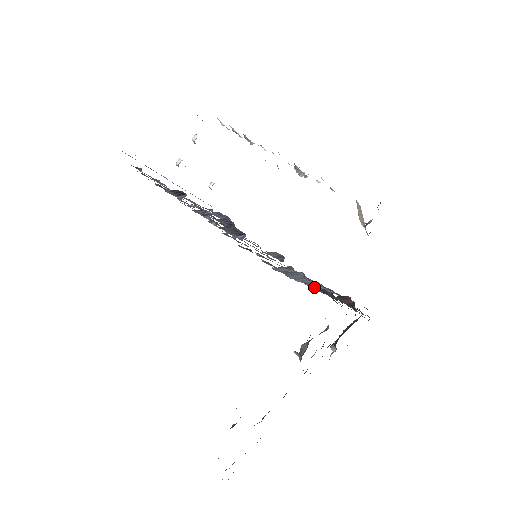
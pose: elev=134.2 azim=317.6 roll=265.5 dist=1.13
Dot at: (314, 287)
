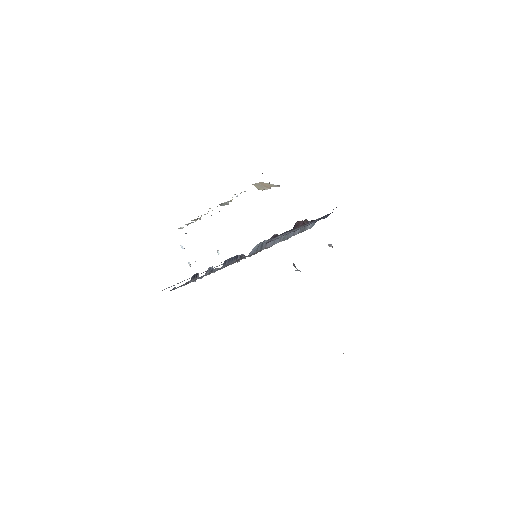
Dot at: (295, 234)
